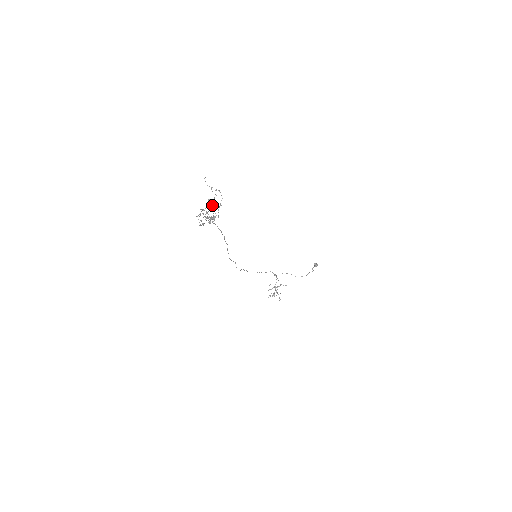
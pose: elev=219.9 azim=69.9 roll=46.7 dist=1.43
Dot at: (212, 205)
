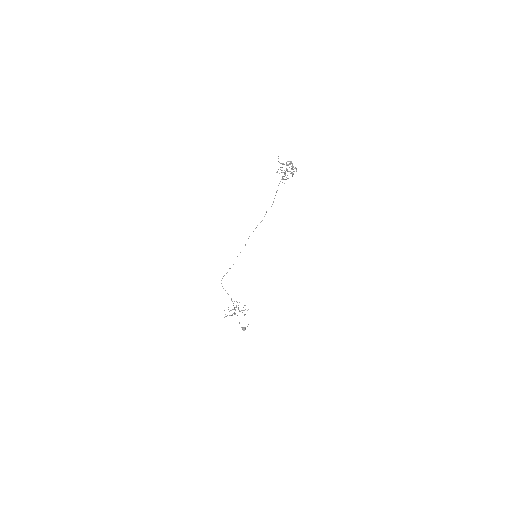
Dot at: occluded
